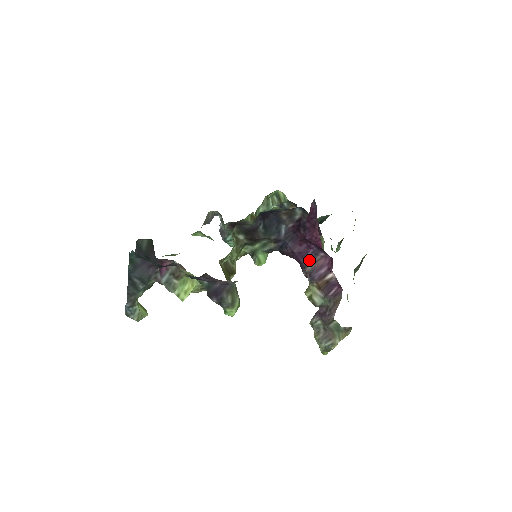
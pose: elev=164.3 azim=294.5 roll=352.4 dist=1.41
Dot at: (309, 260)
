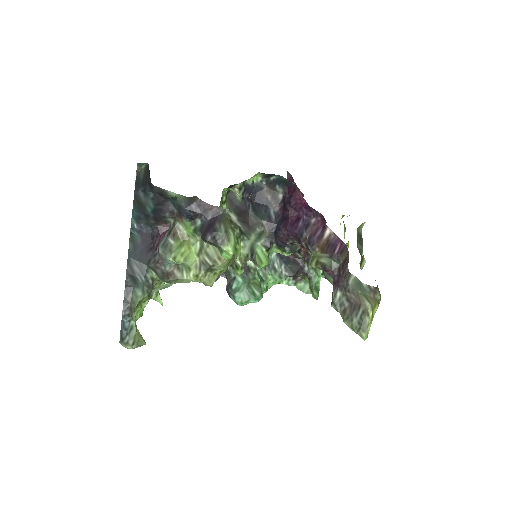
Dot at: (303, 228)
